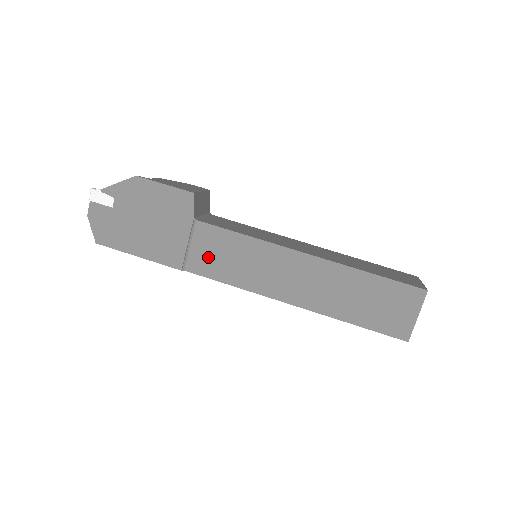
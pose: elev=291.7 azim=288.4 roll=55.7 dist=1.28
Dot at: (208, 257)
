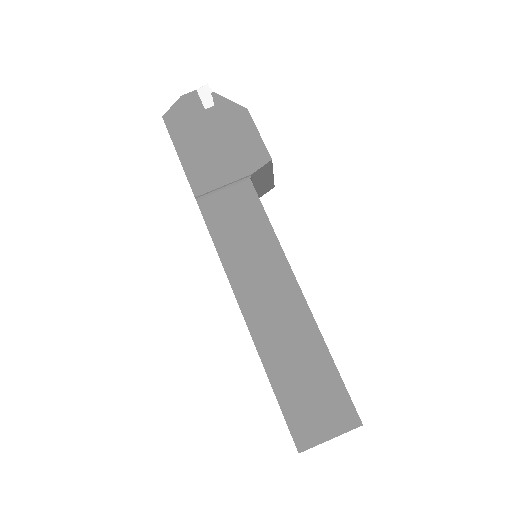
Dot at: (226, 211)
